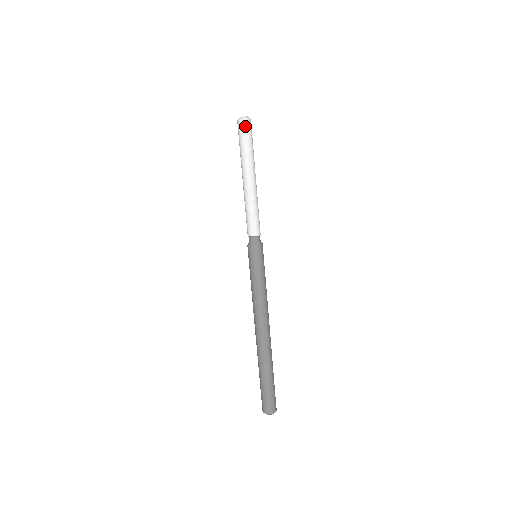
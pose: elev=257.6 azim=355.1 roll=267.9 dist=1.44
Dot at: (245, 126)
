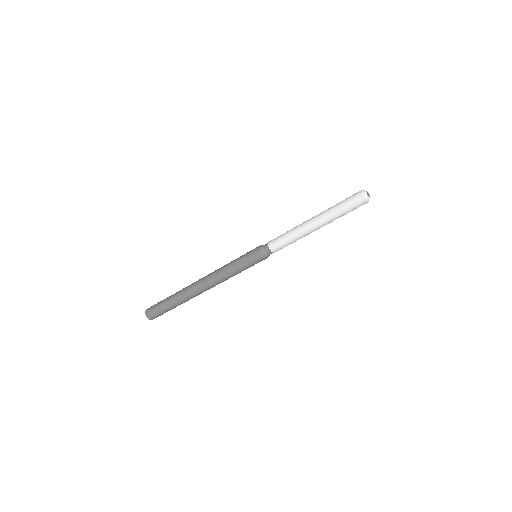
Dot at: (361, 203)
